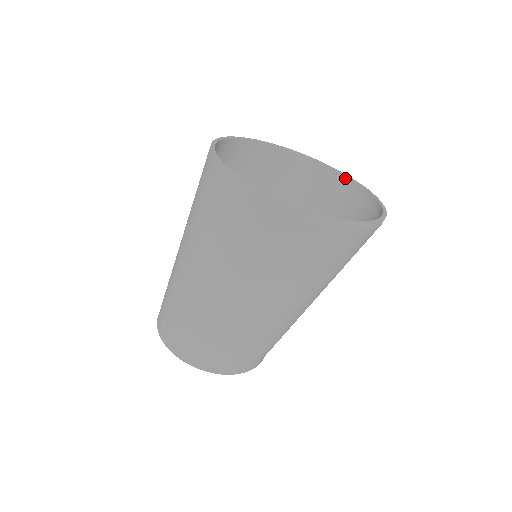
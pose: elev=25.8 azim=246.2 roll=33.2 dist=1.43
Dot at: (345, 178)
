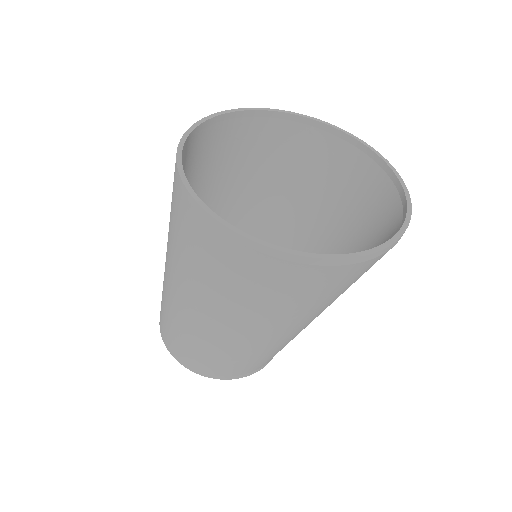
Dot at: (376, 158)
